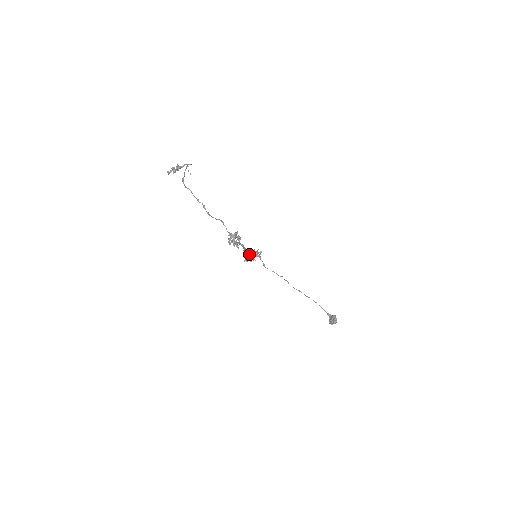
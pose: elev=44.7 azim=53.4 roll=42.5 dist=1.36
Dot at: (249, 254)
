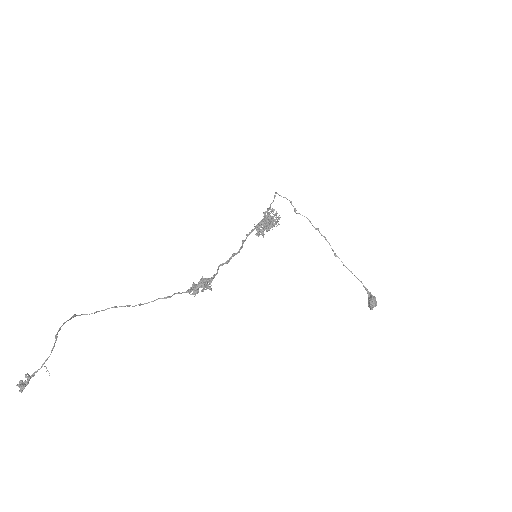
Dot at: (262, 224)
